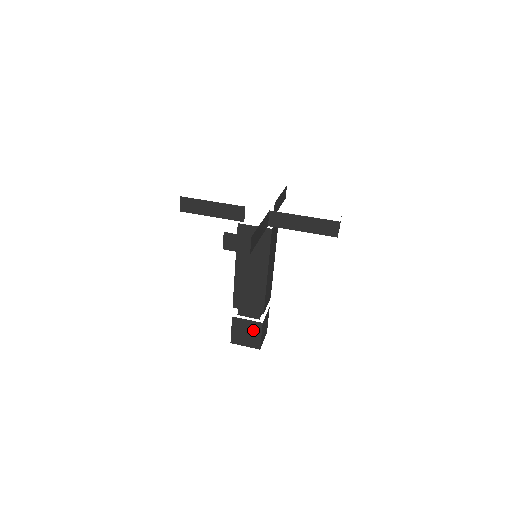
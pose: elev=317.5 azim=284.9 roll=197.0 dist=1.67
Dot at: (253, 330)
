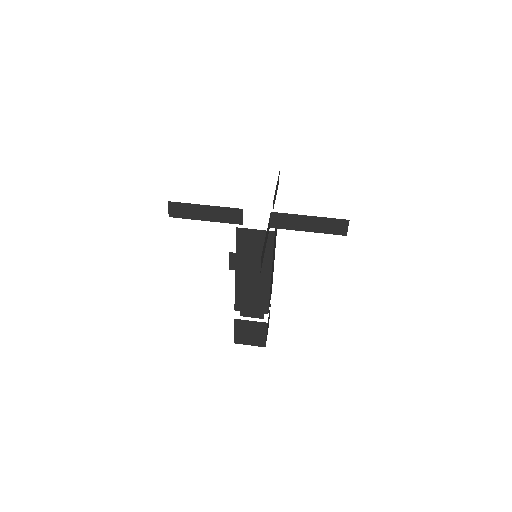
Dot at: (257, 330)
